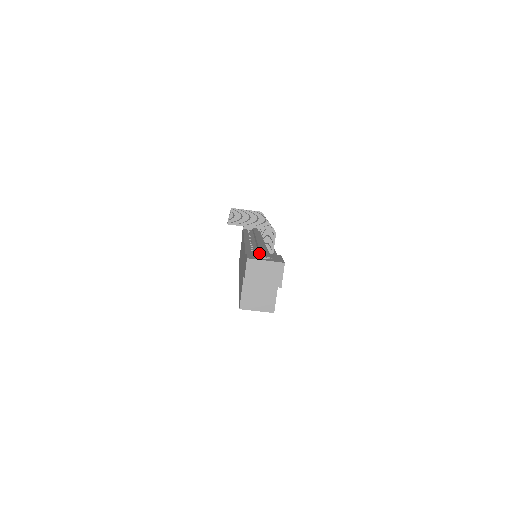
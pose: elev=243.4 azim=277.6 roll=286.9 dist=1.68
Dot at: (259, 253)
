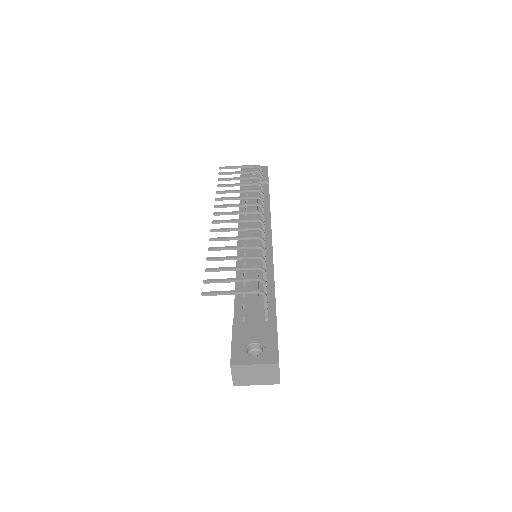
Dot at: (248, 328)
